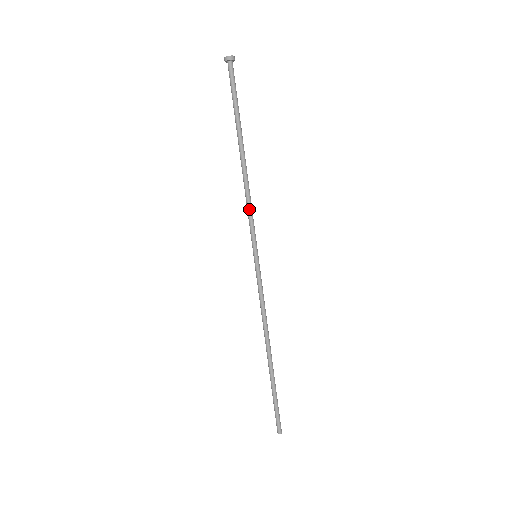
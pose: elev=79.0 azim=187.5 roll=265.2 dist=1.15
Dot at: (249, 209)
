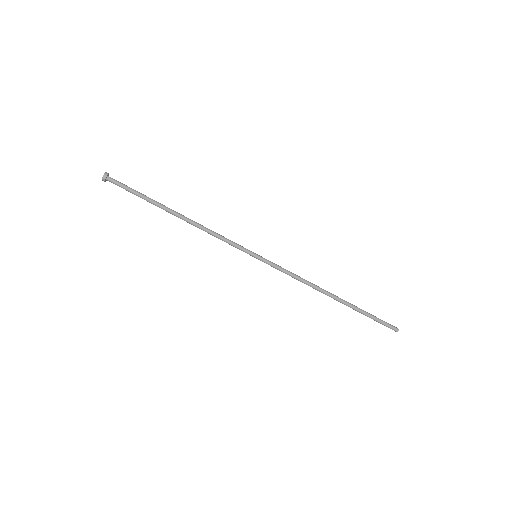
Dot at: (219, 237)
